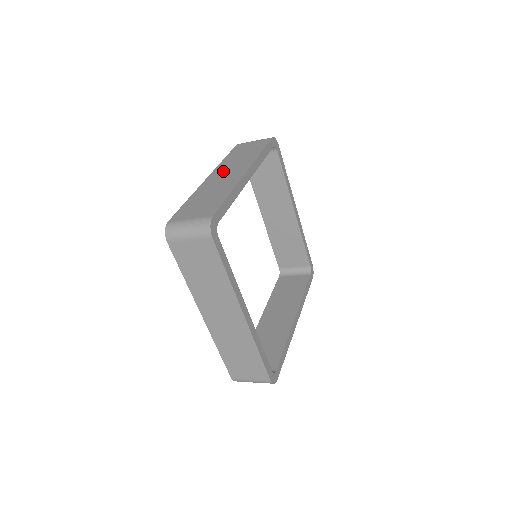
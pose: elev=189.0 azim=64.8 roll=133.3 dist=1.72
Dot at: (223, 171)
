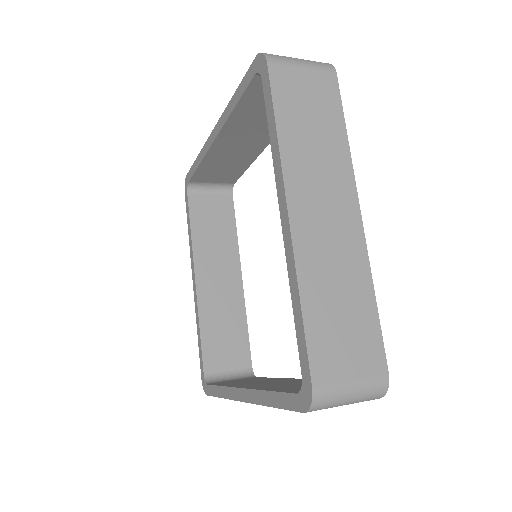
Dot at: (311, 195)
